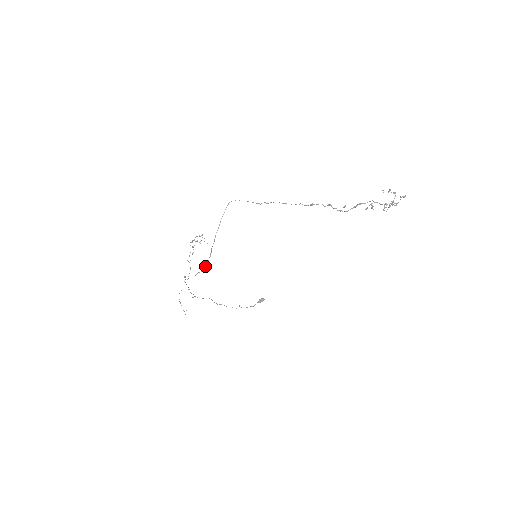
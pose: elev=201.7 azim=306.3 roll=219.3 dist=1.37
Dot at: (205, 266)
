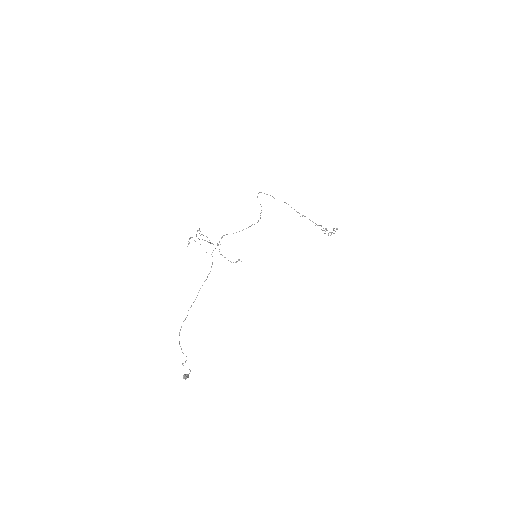
Dot at: (258, 221)
